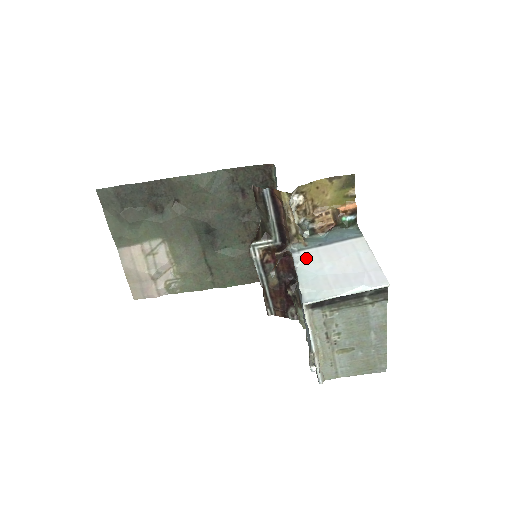
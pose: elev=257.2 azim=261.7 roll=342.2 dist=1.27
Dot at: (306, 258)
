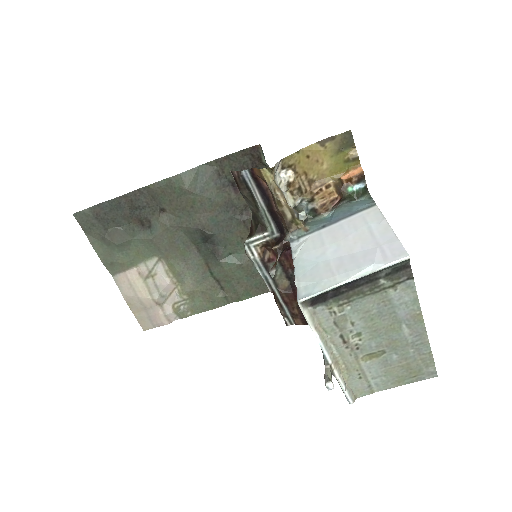
Dot at: (306, 245)
